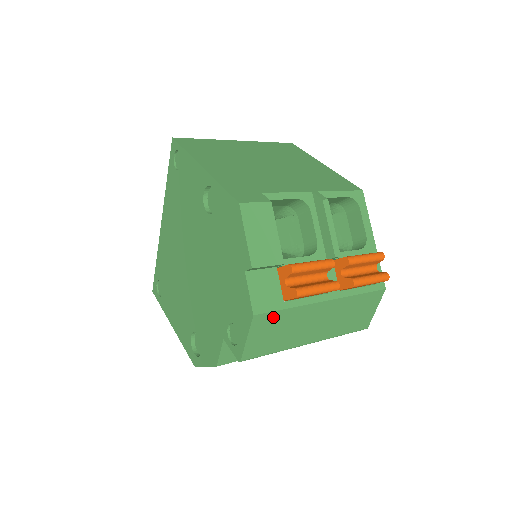
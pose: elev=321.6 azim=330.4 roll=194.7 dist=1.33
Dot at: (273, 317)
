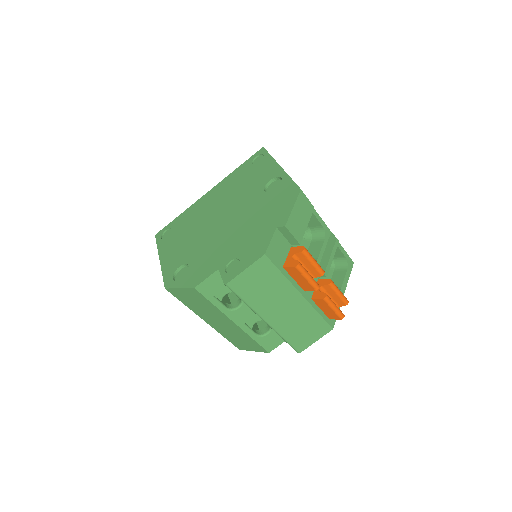
Dot at: (271, 270)
